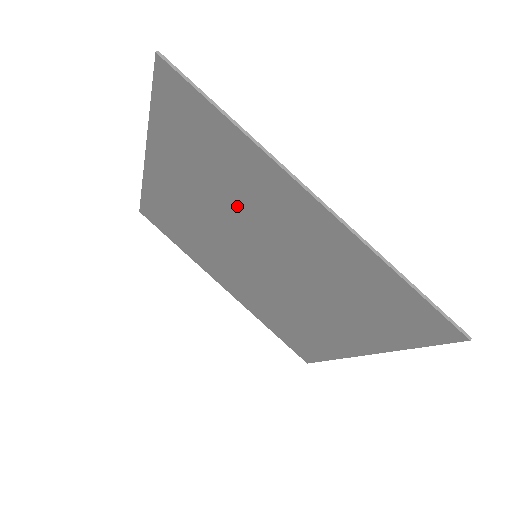
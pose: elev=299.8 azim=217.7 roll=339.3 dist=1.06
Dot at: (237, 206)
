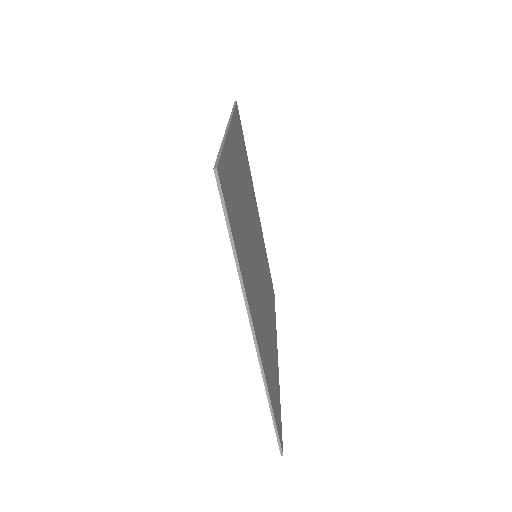
Dot at: occluded
